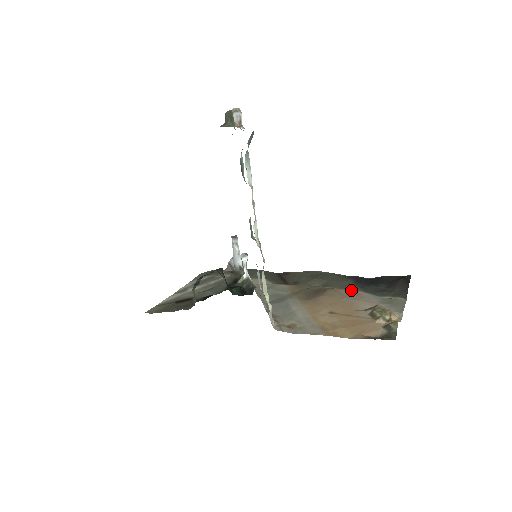
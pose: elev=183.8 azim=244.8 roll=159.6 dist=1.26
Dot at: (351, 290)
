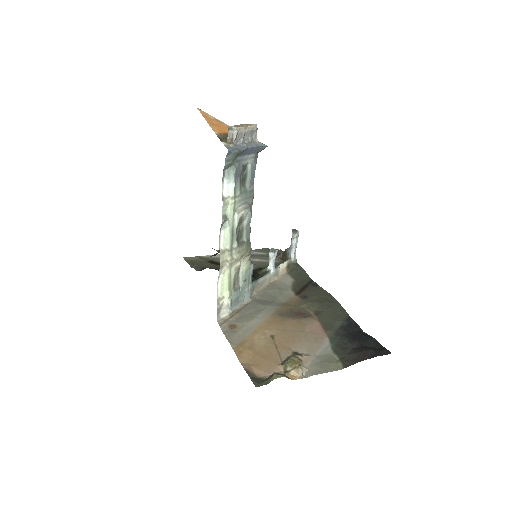
Dot at: (324, 330)
